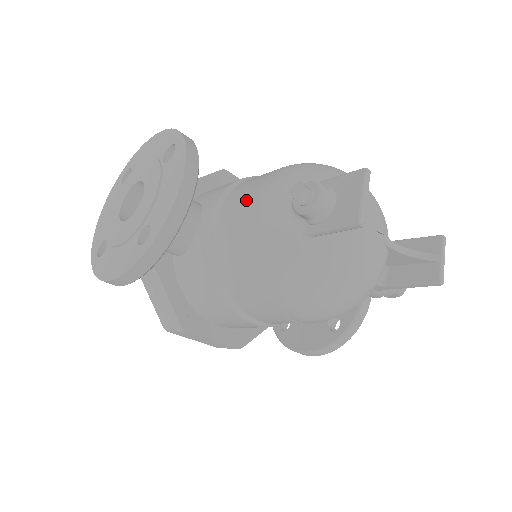
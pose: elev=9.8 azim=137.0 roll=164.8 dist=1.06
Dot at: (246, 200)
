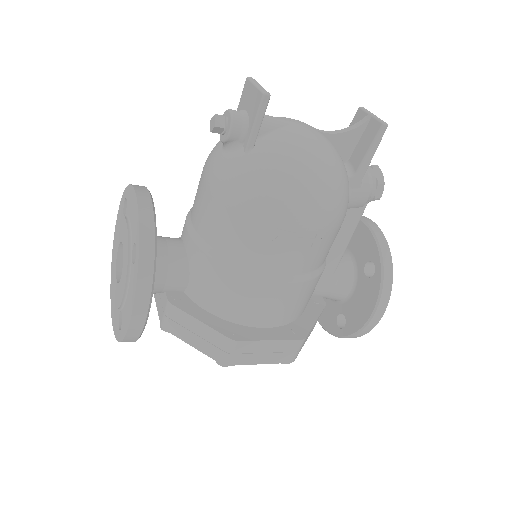
Dot at: (199, 187)
